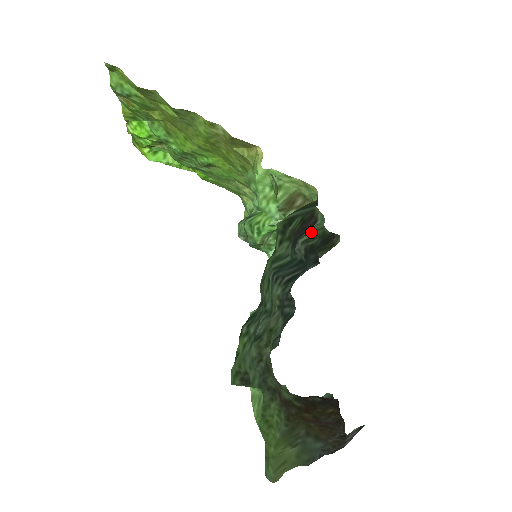
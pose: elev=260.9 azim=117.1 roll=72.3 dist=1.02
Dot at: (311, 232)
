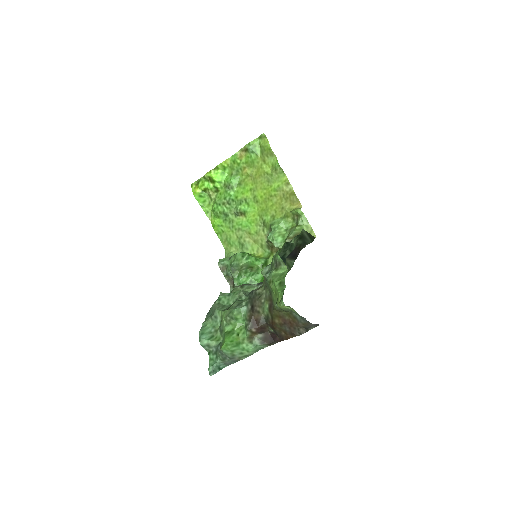
Dot at: (288, 264)
